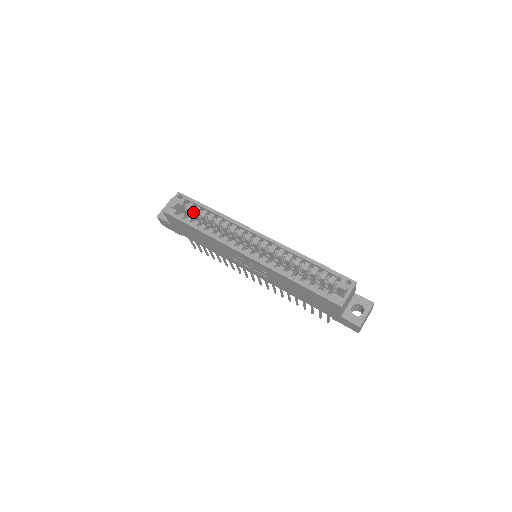
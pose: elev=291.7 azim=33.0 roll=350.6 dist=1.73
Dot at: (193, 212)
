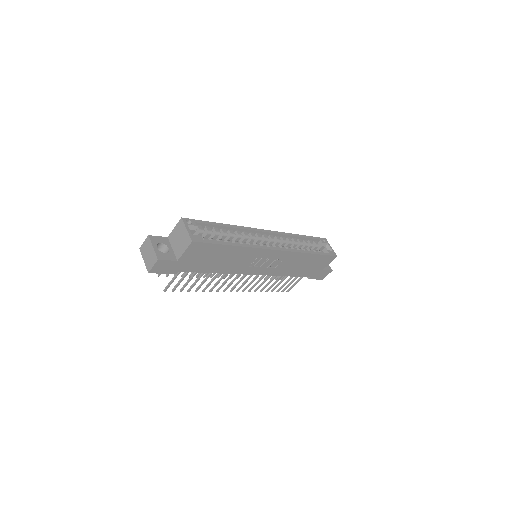
Dot at: (207, 234)
